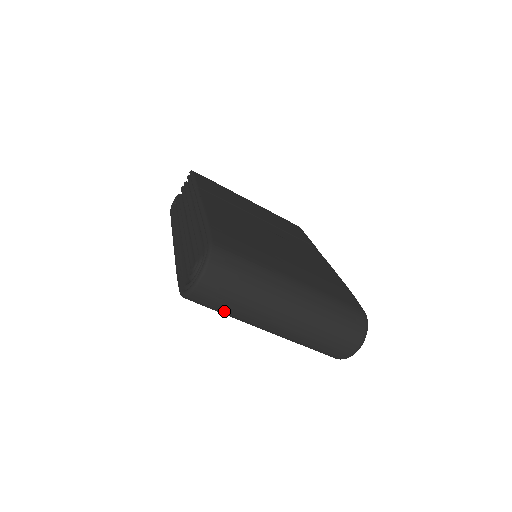
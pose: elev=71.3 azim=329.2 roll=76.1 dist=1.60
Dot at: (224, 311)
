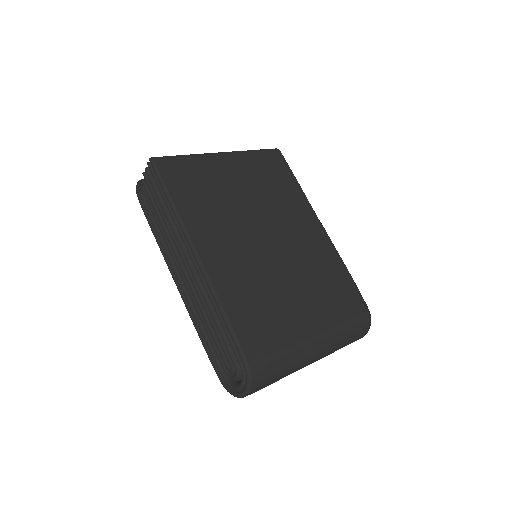
Dot at: occluded
